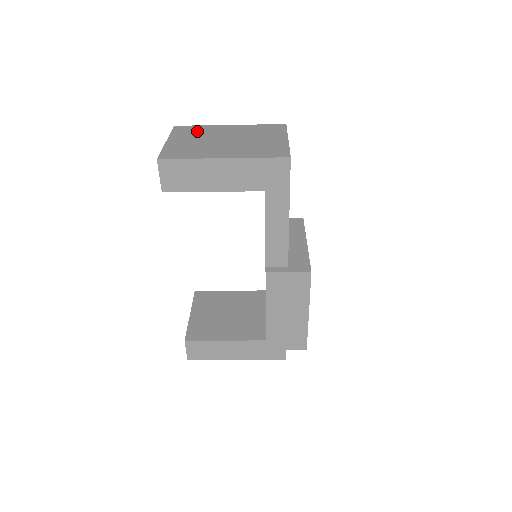
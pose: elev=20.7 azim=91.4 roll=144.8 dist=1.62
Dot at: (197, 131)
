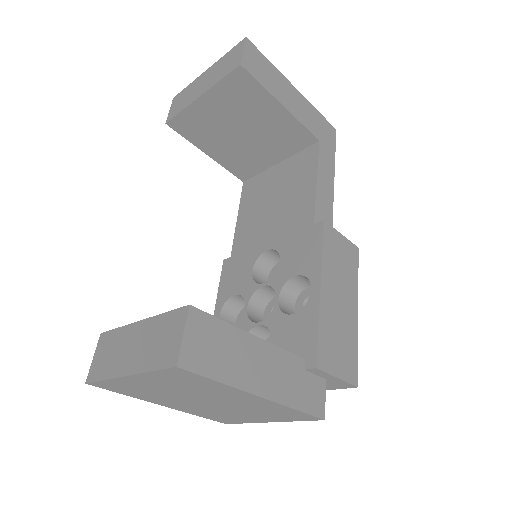
Dot at: occluded
